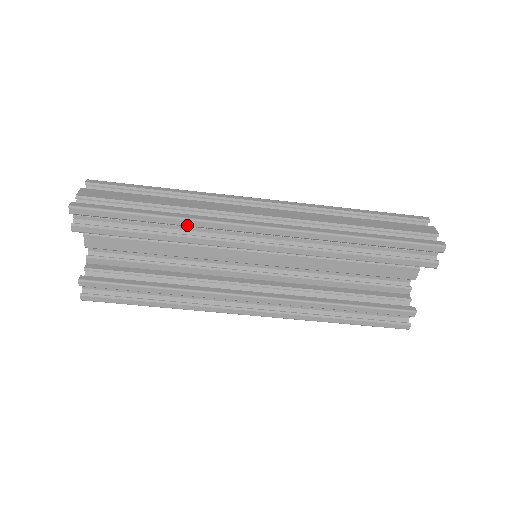
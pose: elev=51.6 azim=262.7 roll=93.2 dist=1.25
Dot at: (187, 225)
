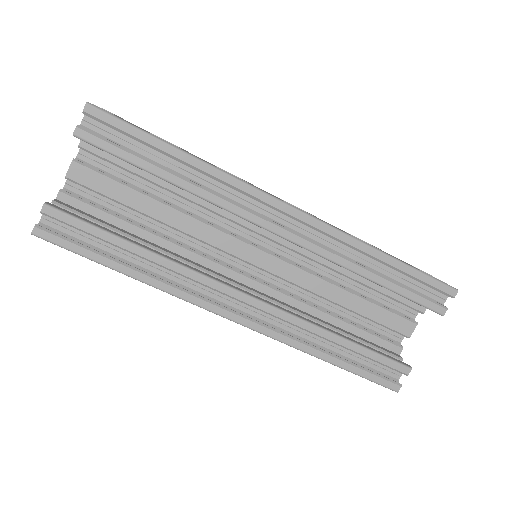
Dot at: (210, 174)
